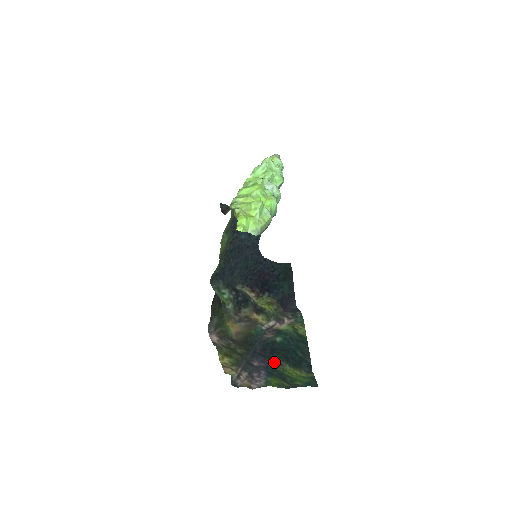
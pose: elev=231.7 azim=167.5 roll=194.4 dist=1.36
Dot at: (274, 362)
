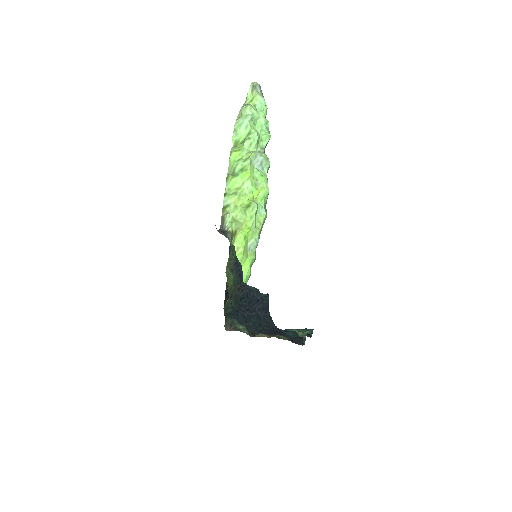
Dot at: occluded
